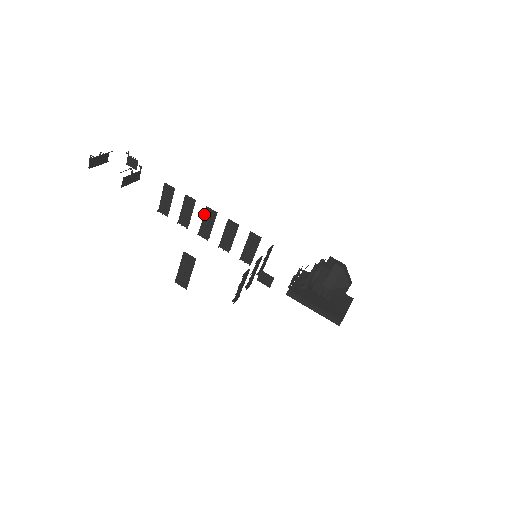
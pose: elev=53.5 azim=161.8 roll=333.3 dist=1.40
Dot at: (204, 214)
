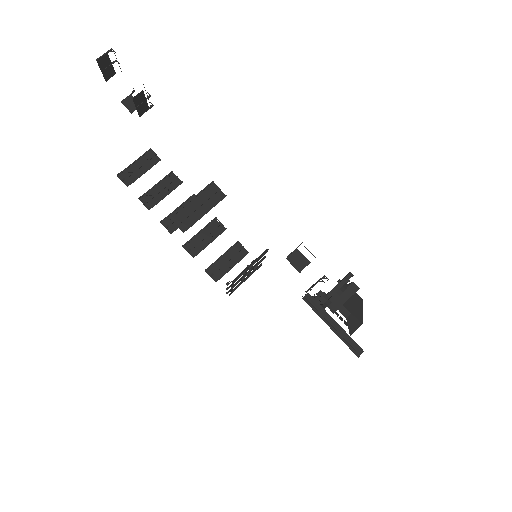
Dot at: (185, 201)
